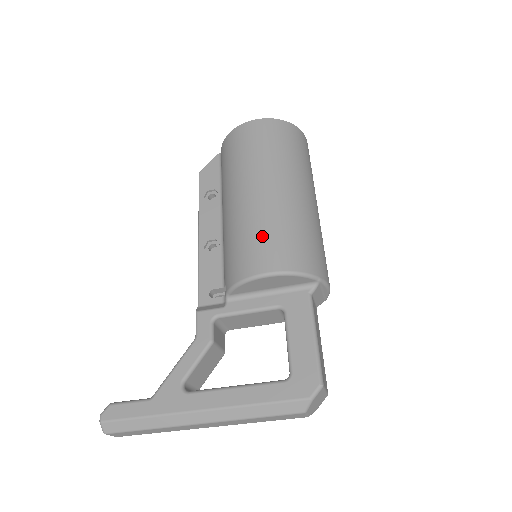
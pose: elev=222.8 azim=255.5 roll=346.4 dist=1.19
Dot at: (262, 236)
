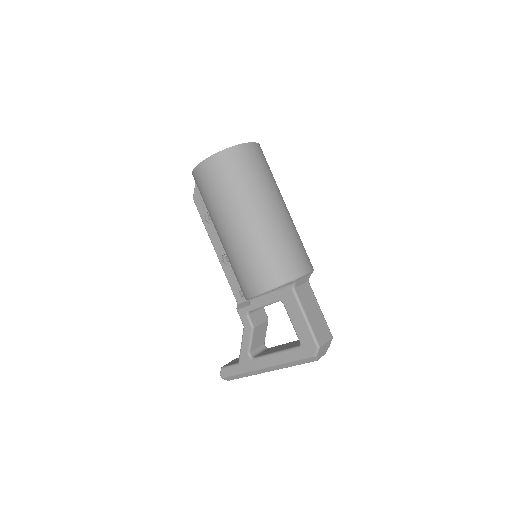
Dot at: (245, 267)
